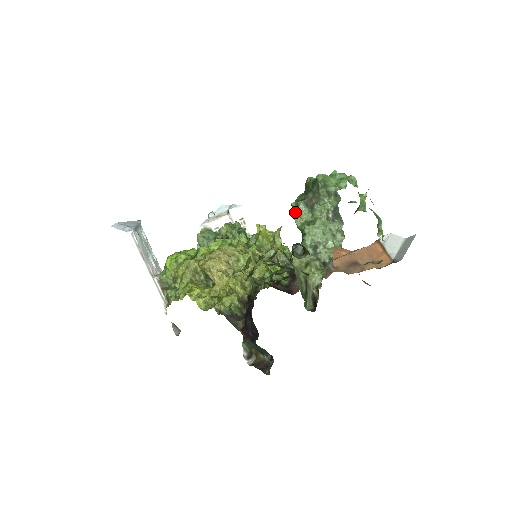
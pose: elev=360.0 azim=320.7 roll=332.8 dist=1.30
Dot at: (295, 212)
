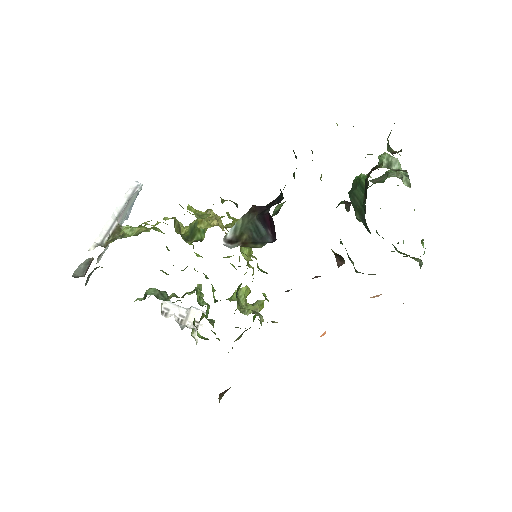
Dot at: occluded
